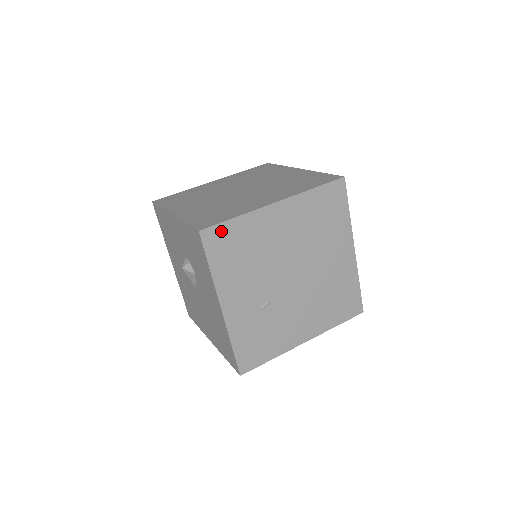
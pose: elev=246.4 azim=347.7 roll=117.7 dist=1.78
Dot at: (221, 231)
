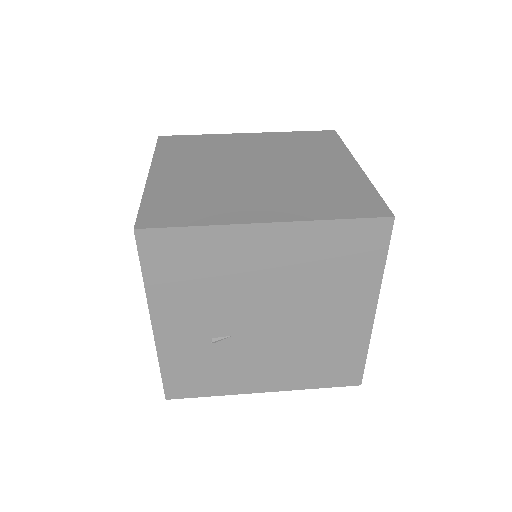
Dot at: (169, 238)
